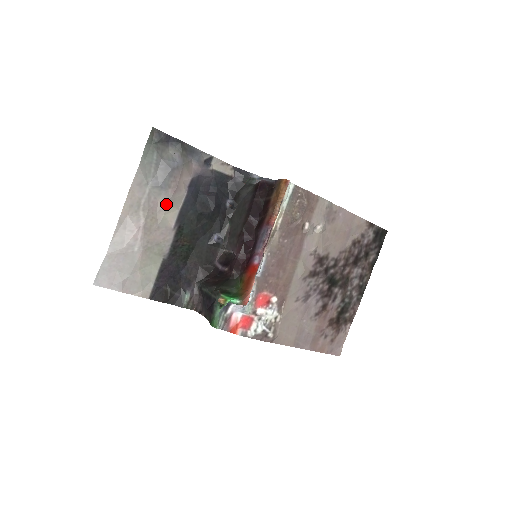
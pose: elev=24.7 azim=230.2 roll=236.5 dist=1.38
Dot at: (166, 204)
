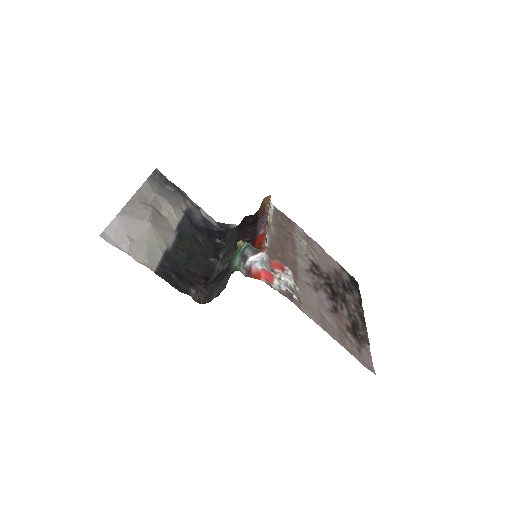
Dot at: (169, 209)
